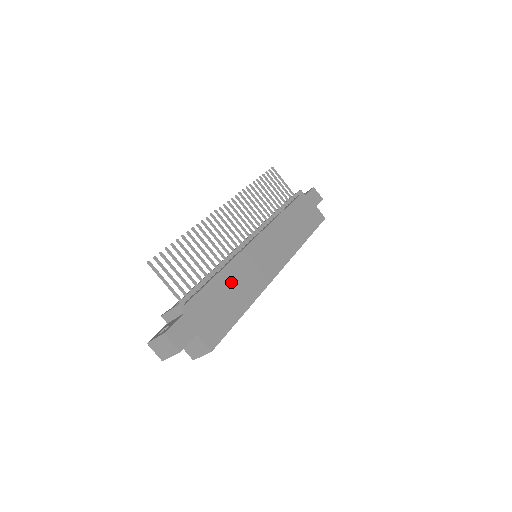
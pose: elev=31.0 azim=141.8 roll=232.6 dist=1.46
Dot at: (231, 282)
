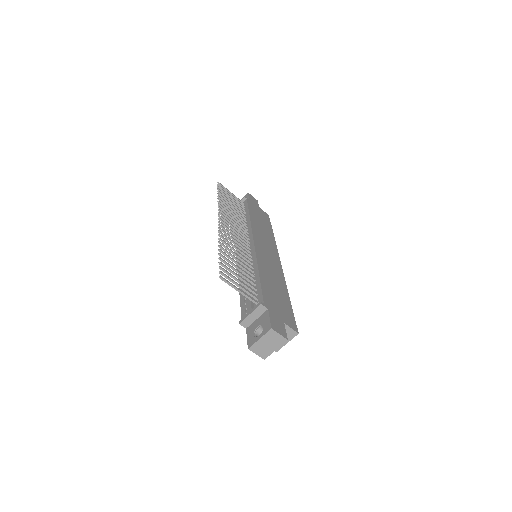
Dot at: (268, 277)
